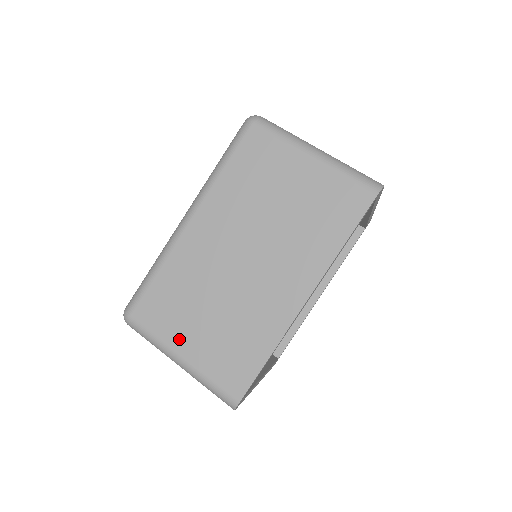
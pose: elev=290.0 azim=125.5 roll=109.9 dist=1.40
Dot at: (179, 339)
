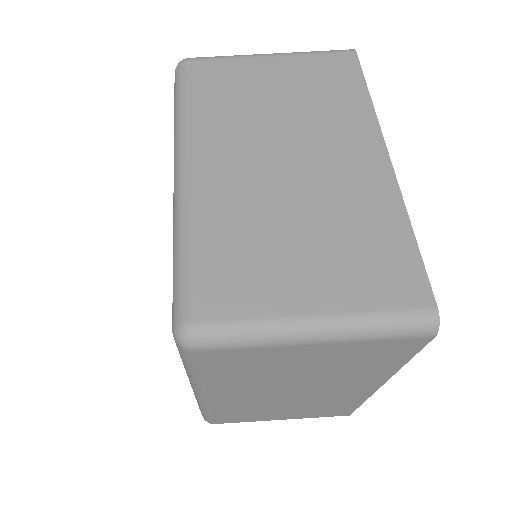
Dot at: (290, 296)
